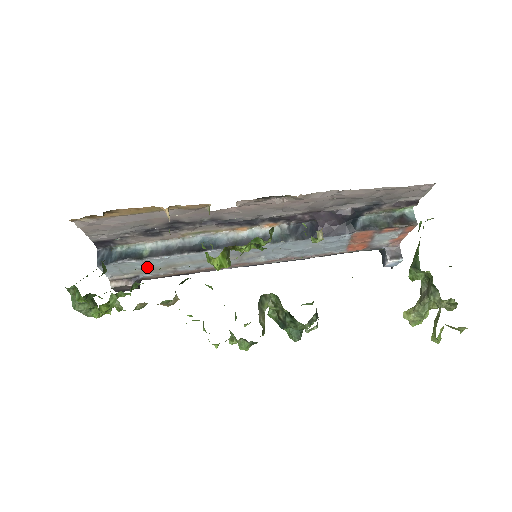
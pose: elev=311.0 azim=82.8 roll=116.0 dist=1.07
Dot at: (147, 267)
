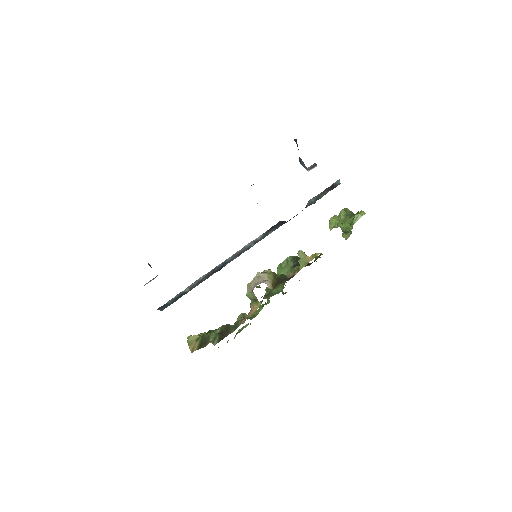
Dot at: occluded
